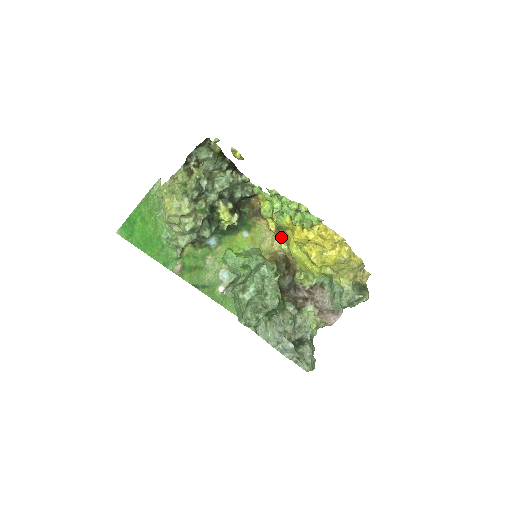
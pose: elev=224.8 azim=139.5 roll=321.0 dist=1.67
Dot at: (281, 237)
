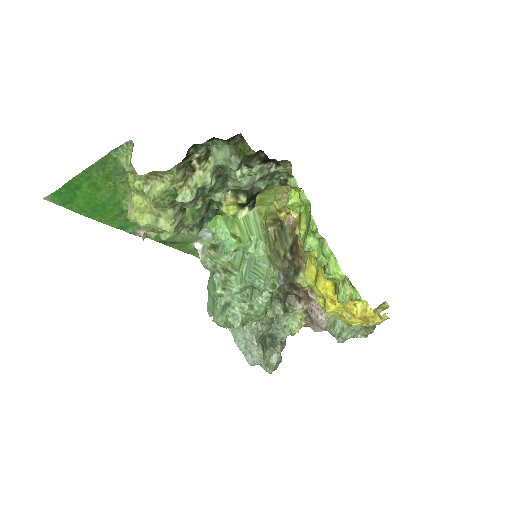
Dot at: (301, 236)
